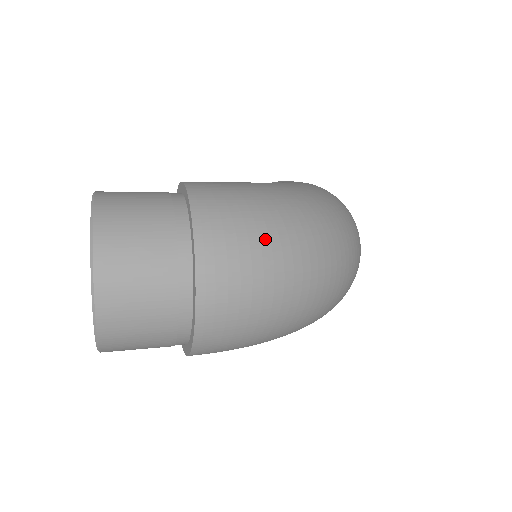
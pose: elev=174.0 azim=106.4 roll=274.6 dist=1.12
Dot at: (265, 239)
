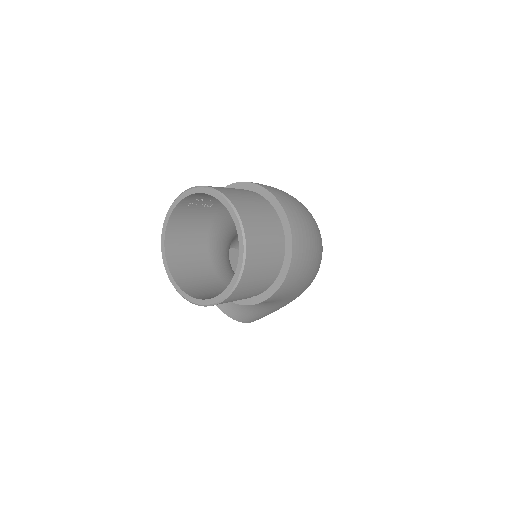
Dot at: (293, 198)
